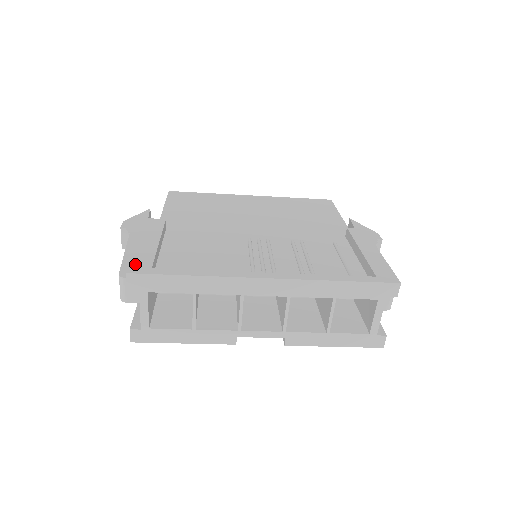
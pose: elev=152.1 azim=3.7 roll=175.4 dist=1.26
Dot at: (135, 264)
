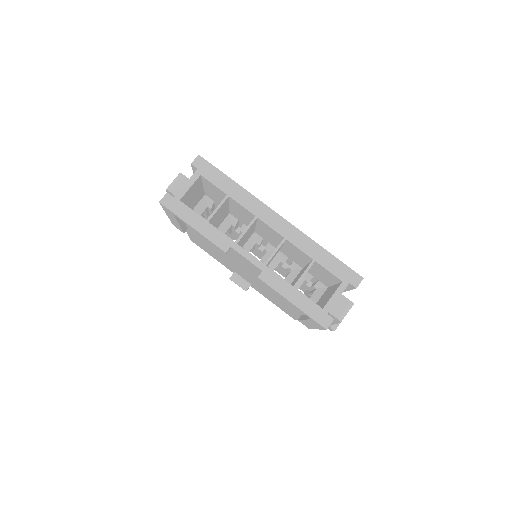
Dot at: occluded
